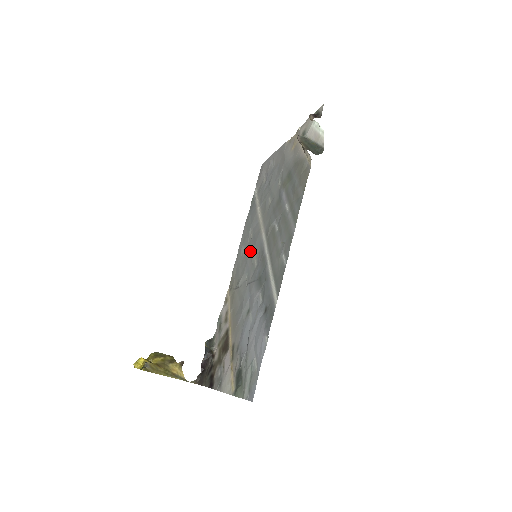
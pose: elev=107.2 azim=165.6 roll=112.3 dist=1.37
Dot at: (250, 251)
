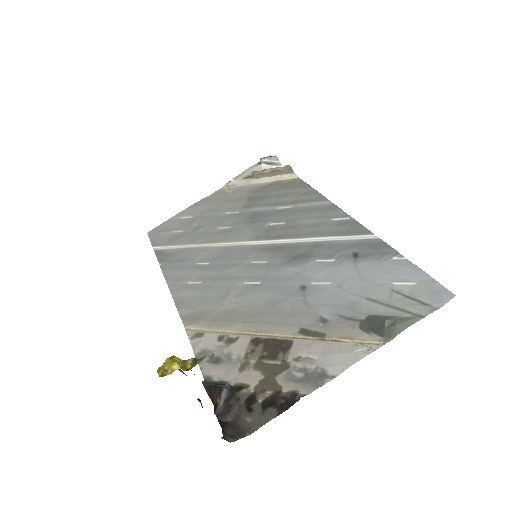
Dot at: (225, 267)
